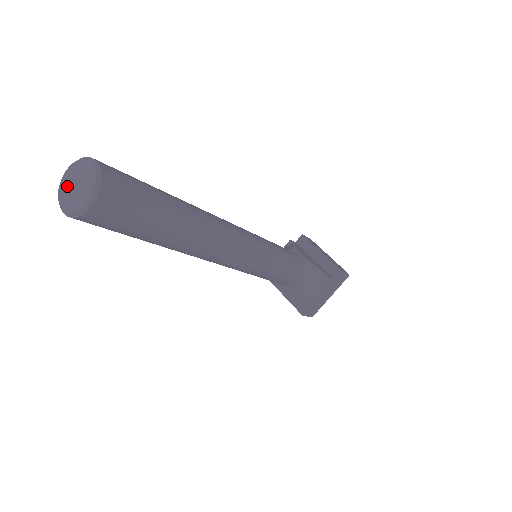
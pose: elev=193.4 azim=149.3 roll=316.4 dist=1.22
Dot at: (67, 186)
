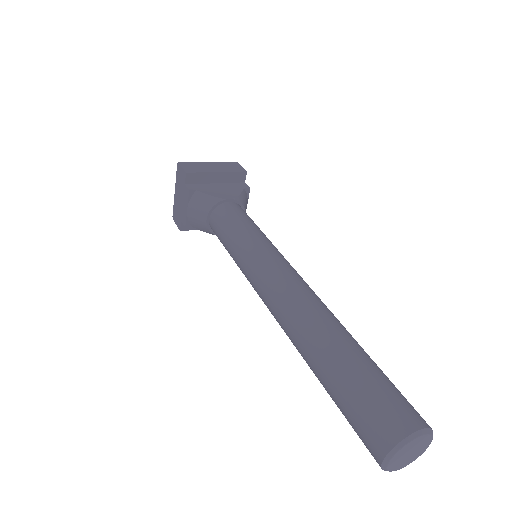
Dot at: (399, 462)
